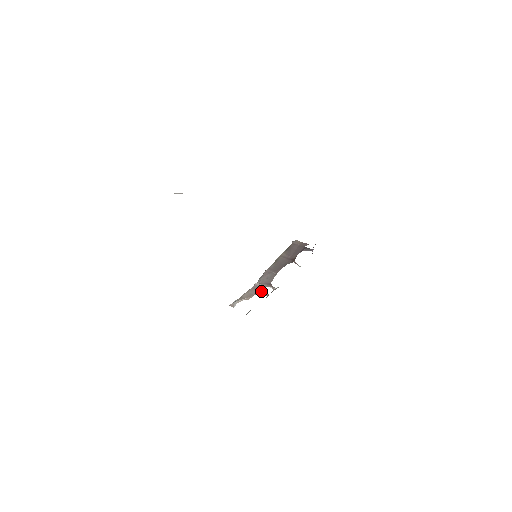
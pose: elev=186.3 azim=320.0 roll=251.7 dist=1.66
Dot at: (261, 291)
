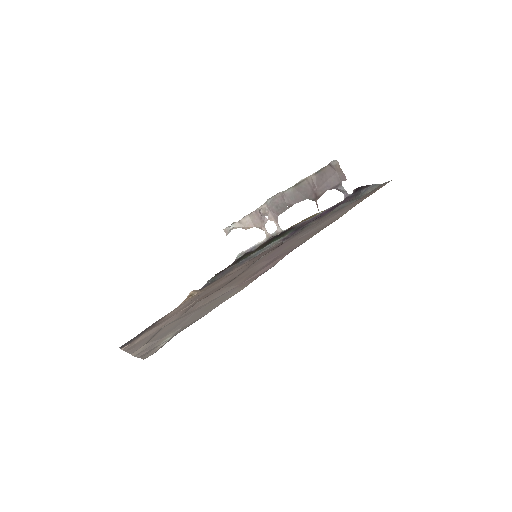
Dot at: (263, 226)
